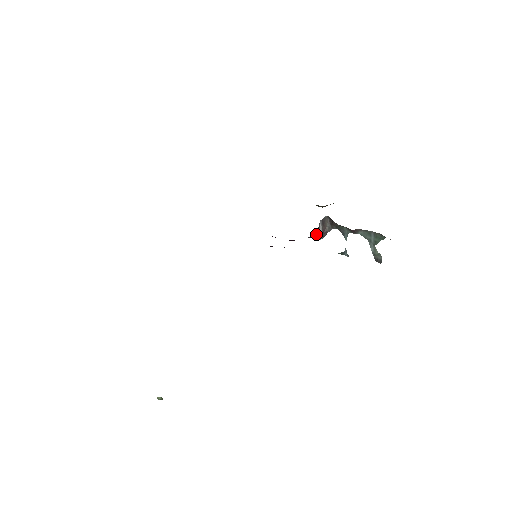
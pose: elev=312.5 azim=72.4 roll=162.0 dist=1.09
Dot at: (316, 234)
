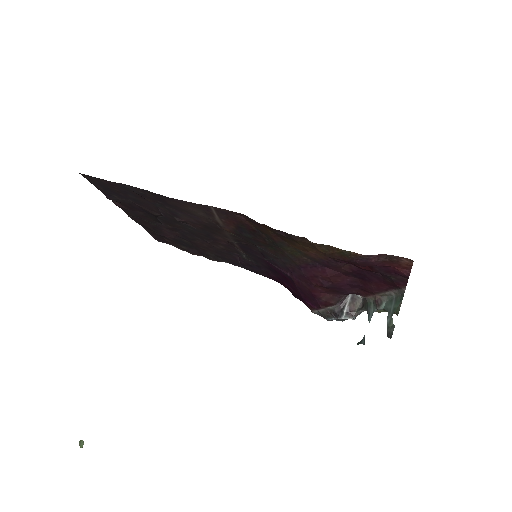
Dot at: (341, 309)
